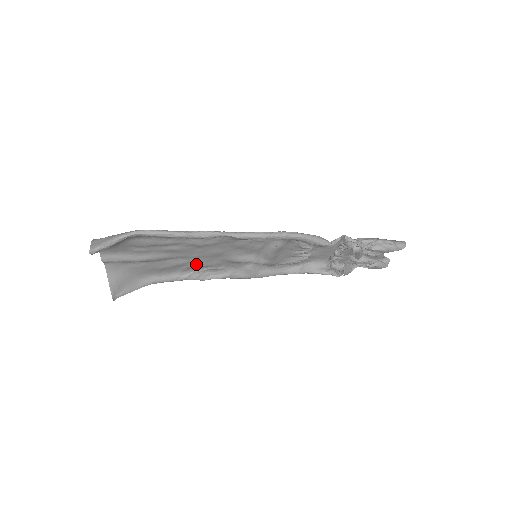
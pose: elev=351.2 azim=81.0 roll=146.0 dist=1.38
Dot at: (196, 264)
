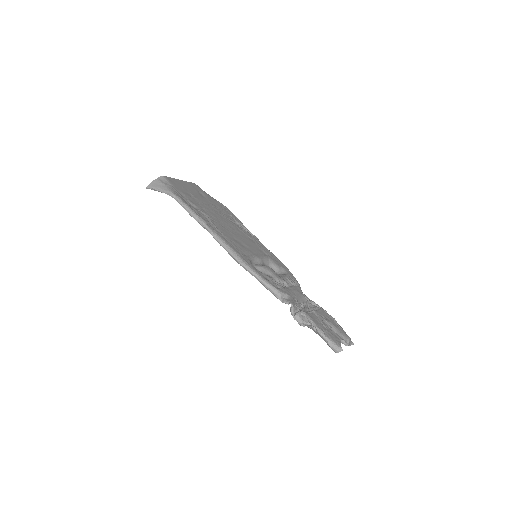
Dot at: (233, 224)
